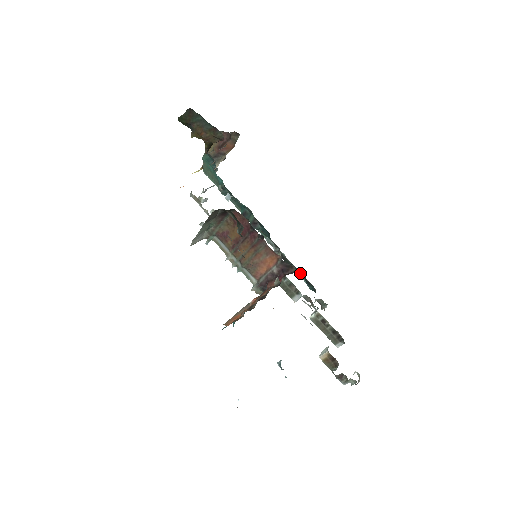
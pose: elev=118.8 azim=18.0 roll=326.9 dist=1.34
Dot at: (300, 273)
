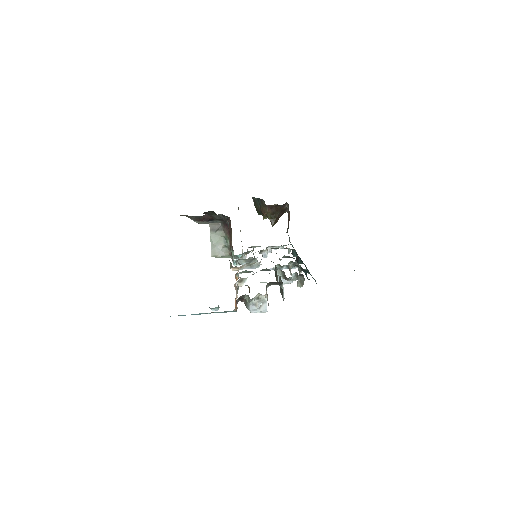
Dot at: (311, 275)
